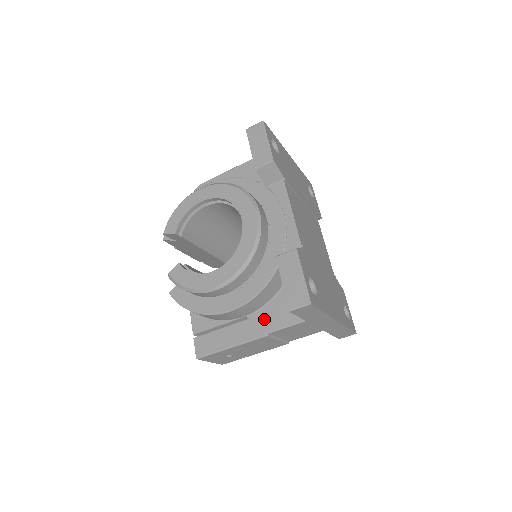
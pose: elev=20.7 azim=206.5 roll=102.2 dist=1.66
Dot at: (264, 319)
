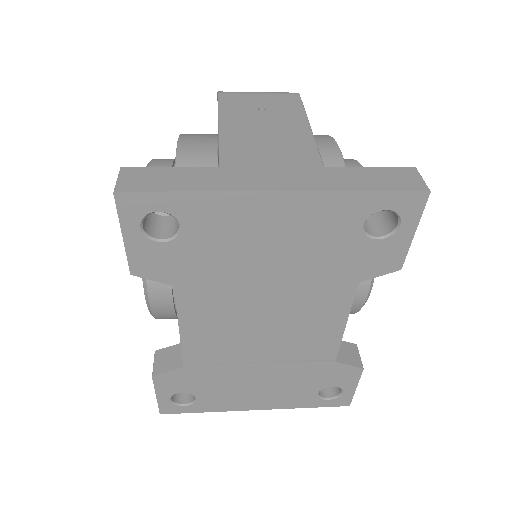
Dot at: occluded
